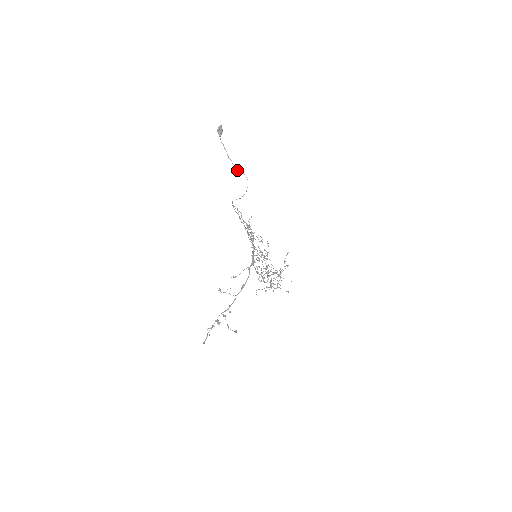
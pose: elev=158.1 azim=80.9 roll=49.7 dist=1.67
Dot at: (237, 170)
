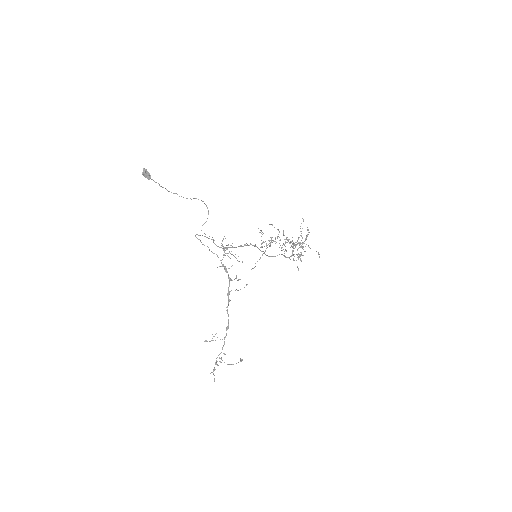
Dot at: (187, 198)
